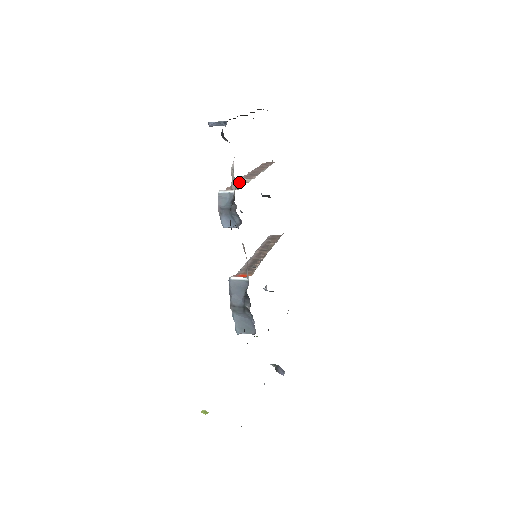
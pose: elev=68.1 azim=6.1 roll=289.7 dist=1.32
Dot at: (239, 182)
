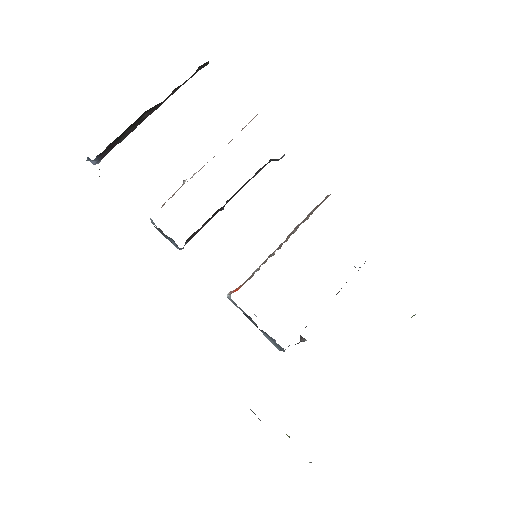
Dot at: occluded
